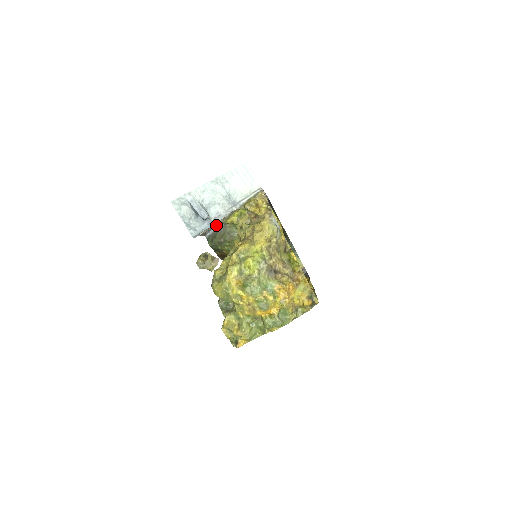
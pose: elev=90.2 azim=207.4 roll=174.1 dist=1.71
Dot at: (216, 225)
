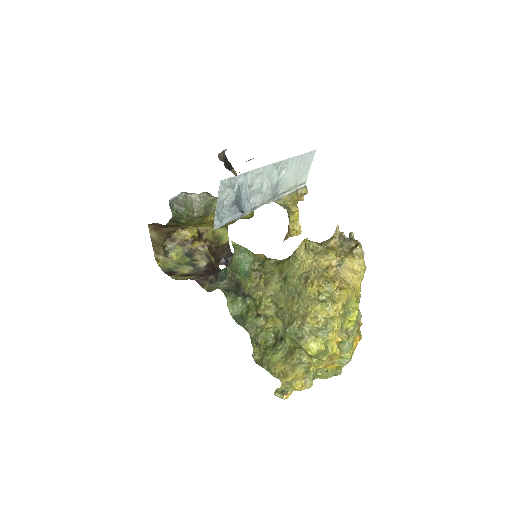
Dot at: occluded
